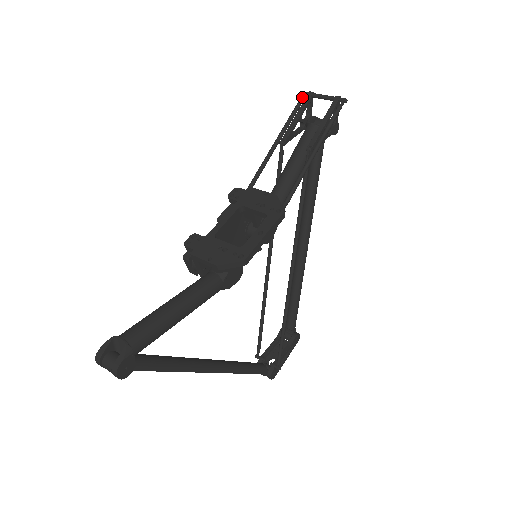
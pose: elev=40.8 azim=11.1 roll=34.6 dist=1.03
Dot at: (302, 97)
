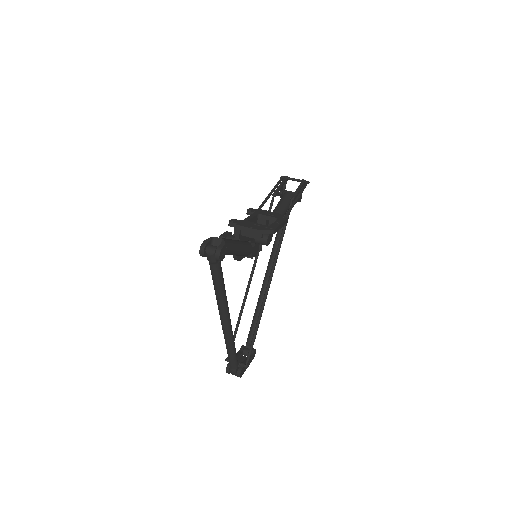
Dot at: (281, 178)
